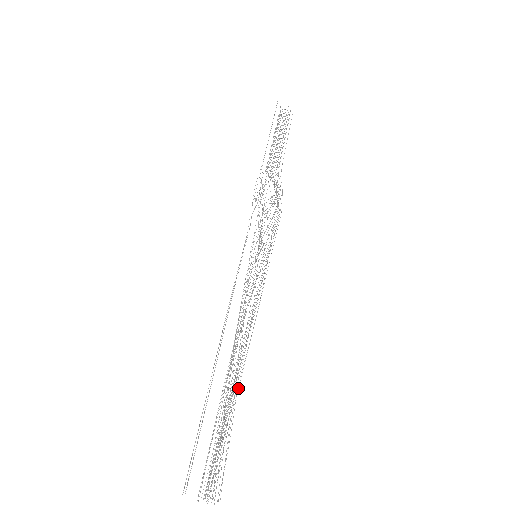
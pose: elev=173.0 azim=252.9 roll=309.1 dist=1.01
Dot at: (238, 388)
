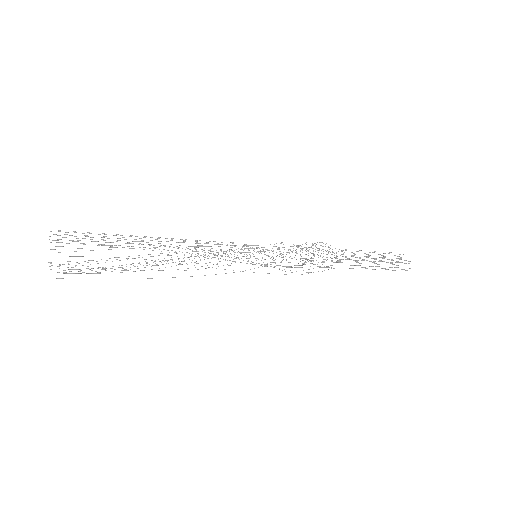
Dot at: (139, 243)
